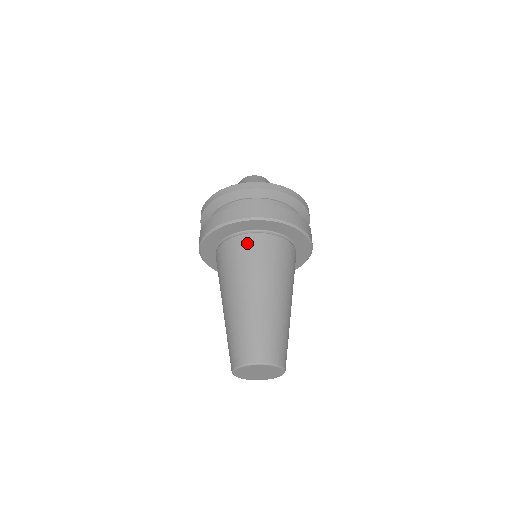
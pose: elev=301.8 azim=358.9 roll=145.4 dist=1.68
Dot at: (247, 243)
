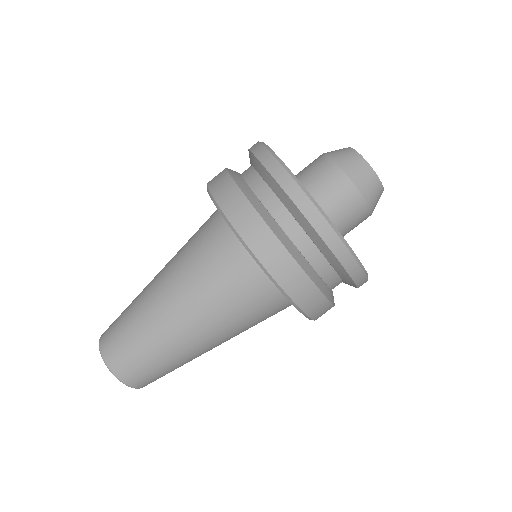
Dot at: (260, 297)
